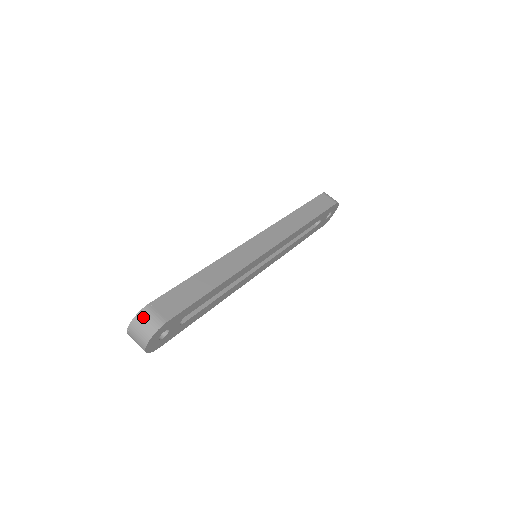
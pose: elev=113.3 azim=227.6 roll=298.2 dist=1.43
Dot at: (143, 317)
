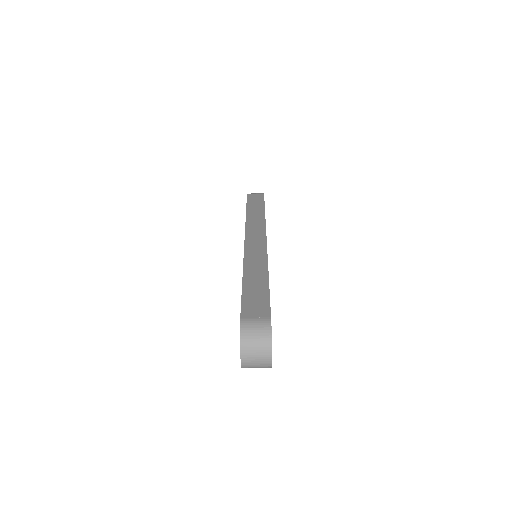
Dot at: (248, 331)
